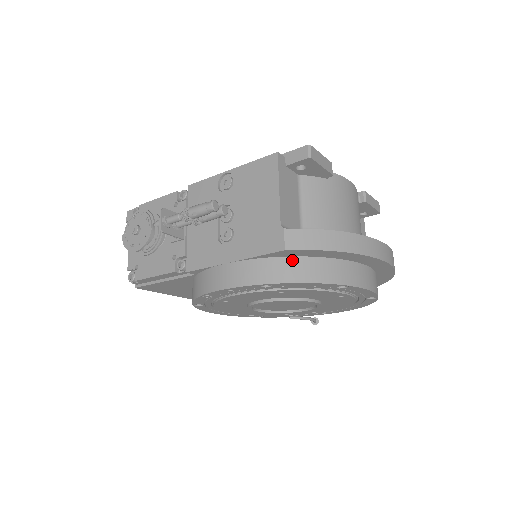
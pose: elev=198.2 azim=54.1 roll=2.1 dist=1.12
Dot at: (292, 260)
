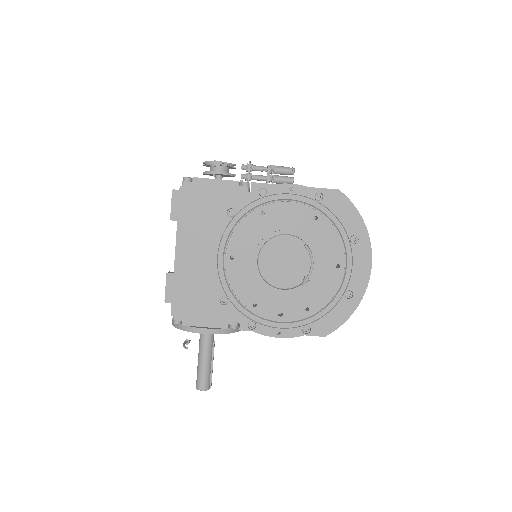
Dot at: occluded
